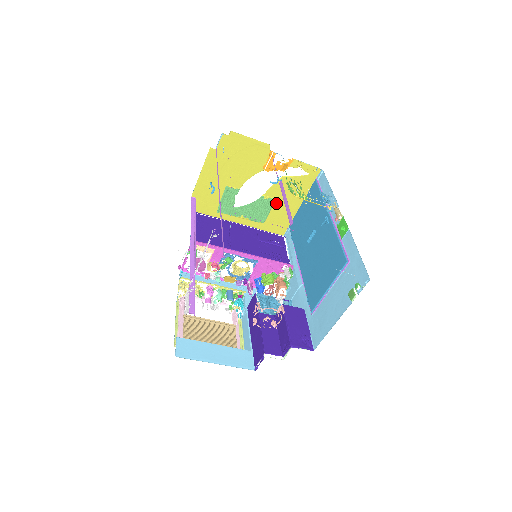
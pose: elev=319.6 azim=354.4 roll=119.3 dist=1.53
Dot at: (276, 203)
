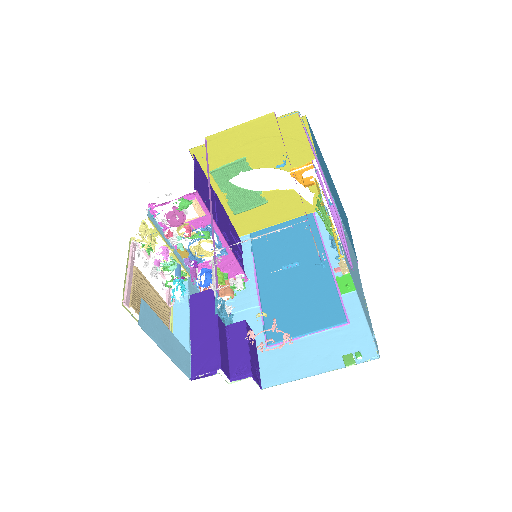
Dot at: (264, 206)
